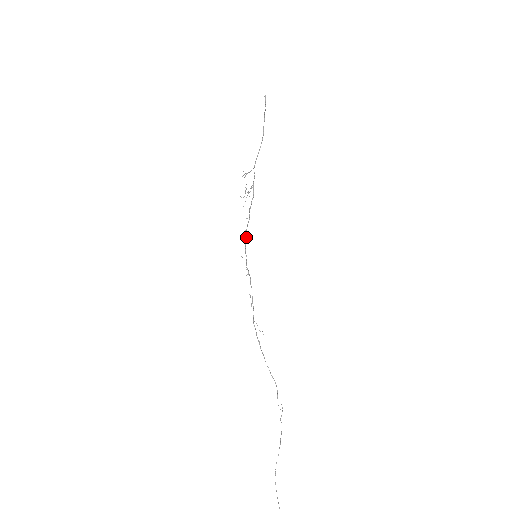
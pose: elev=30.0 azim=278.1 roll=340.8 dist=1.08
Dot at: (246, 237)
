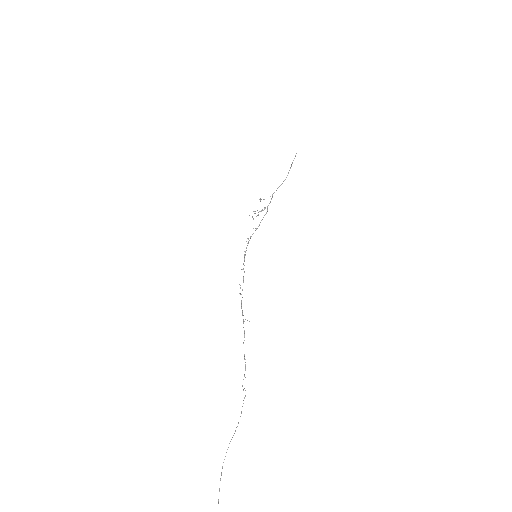
Dot at: occluded
